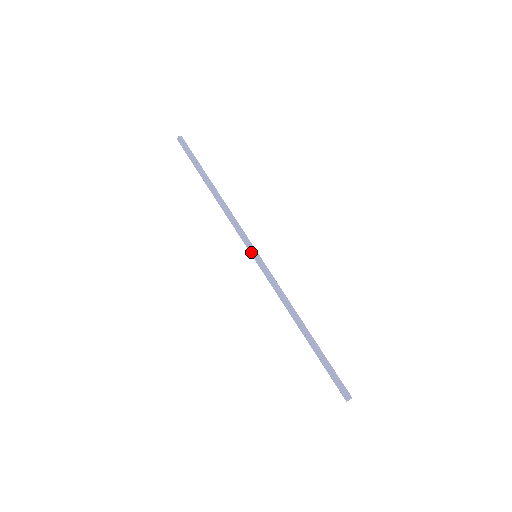
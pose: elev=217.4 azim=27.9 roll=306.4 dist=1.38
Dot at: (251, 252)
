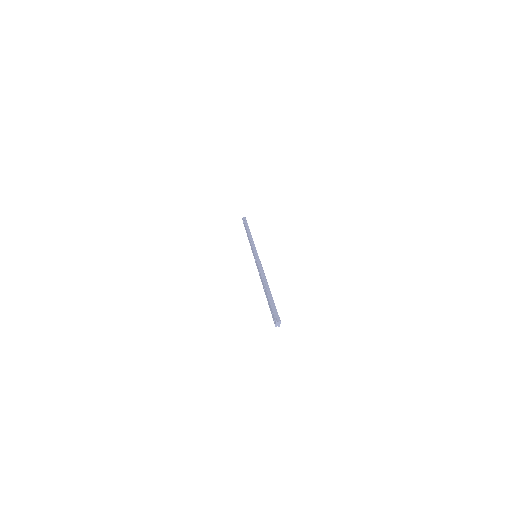
Dot at: (253, 254)
